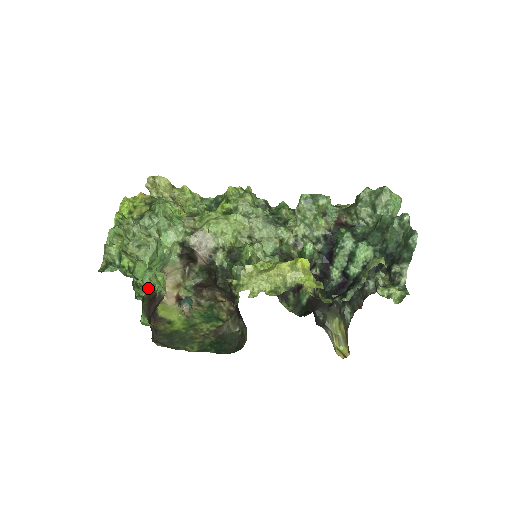
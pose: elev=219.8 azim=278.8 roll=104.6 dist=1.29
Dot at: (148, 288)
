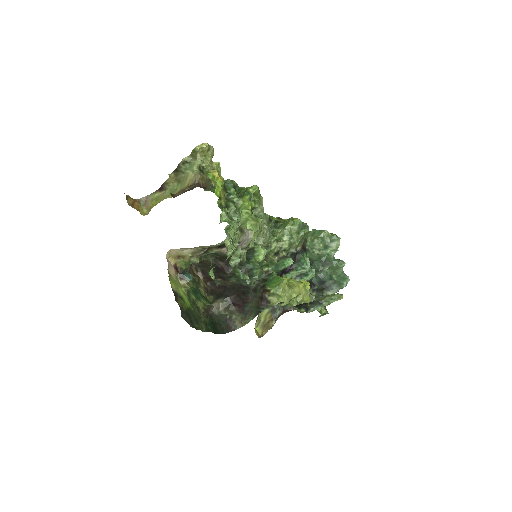
Dot at: (211, 277)
